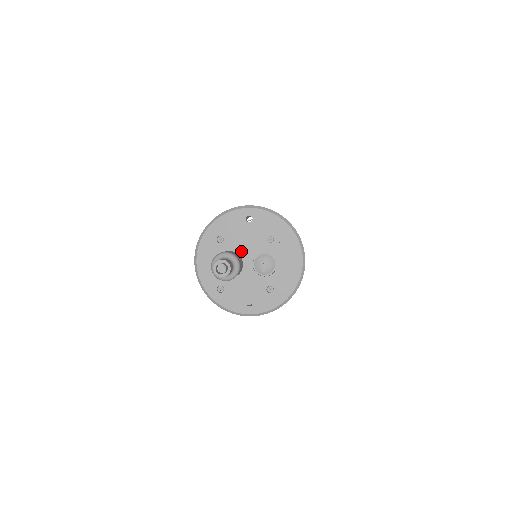
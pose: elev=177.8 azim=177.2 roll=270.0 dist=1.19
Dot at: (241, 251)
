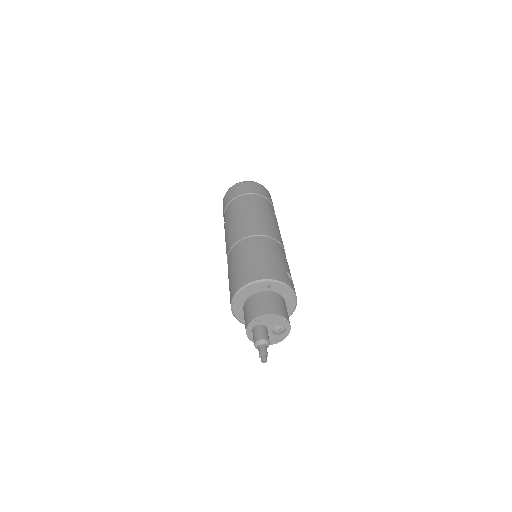
Dot at: (267, 325)
